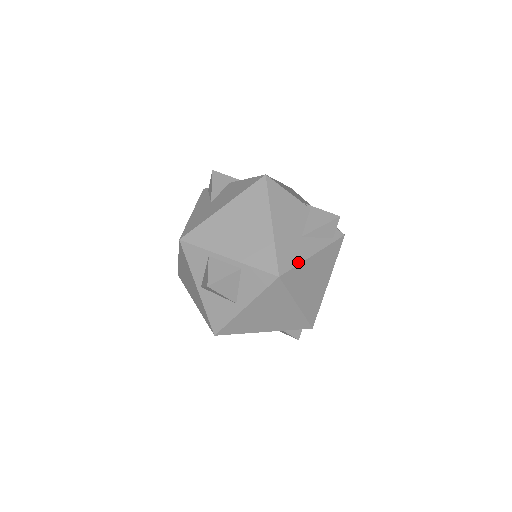
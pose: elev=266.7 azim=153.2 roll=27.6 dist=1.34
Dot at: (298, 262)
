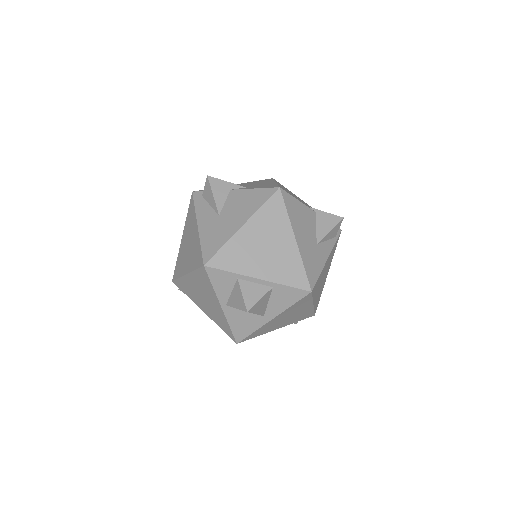
Dot at: (320, 271)
